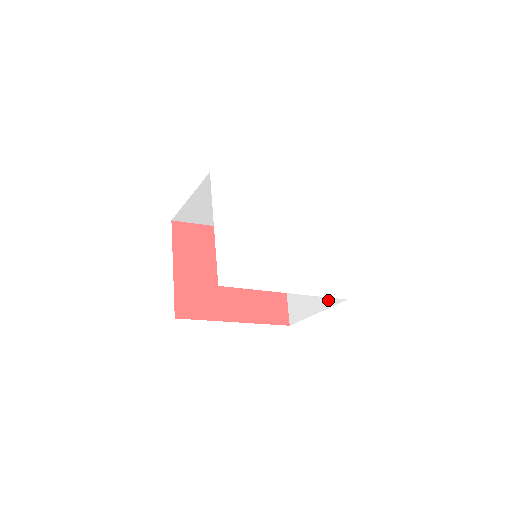
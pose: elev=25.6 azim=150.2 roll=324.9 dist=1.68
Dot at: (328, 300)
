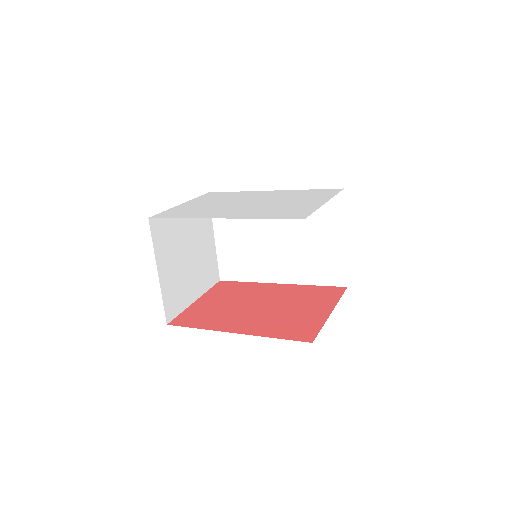
Dot at: occluded
